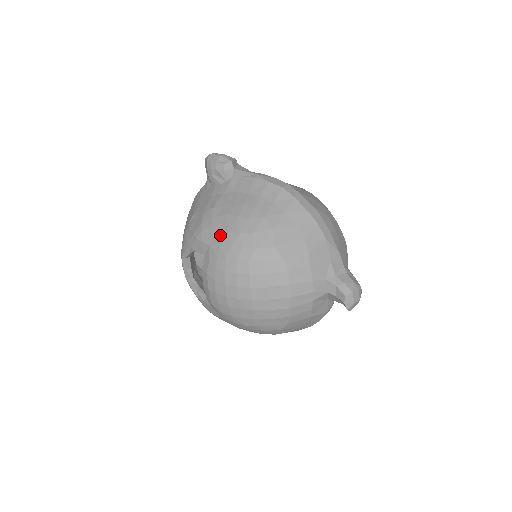
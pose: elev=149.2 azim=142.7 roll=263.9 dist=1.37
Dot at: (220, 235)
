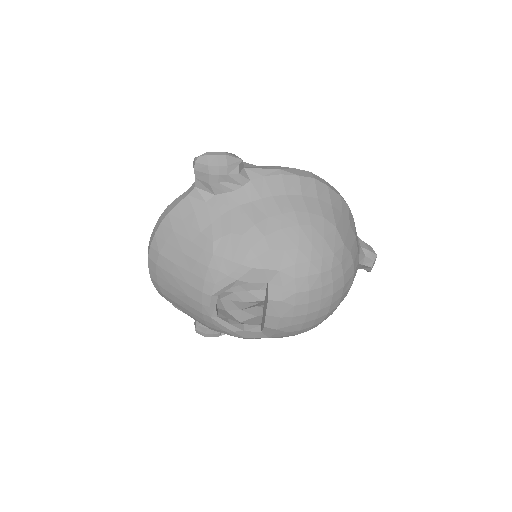
Dot at: (289, 254)
